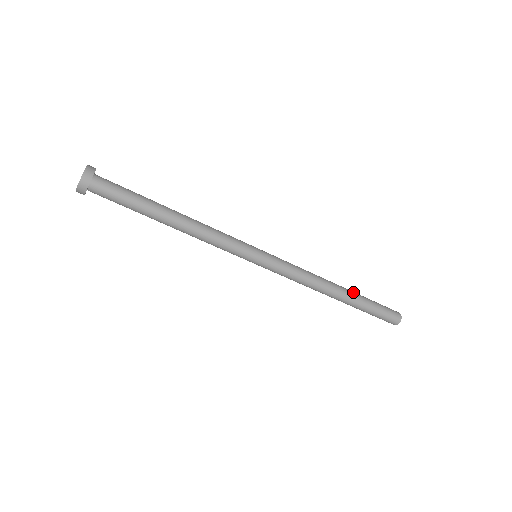
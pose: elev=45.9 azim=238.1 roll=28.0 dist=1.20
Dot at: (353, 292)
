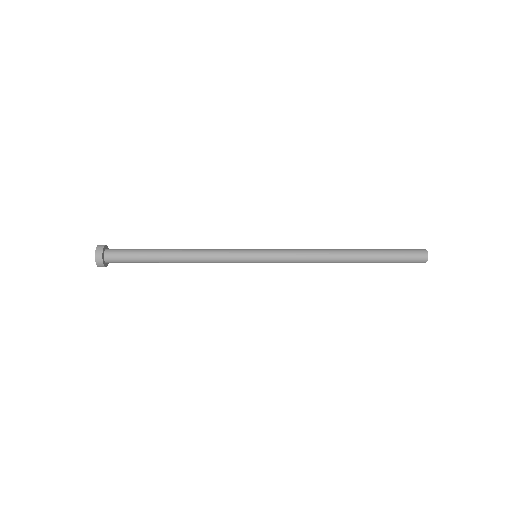
Dot at: (364, 252)
